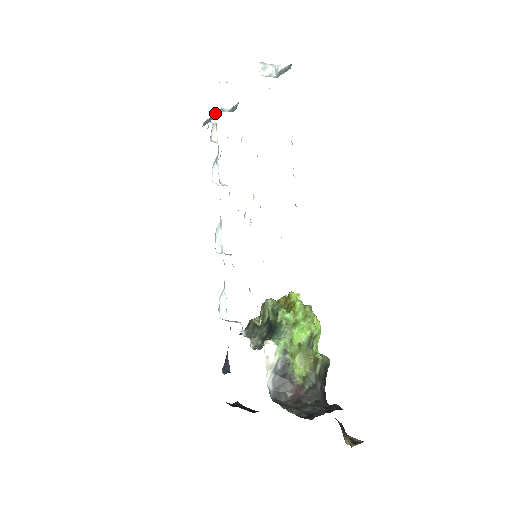
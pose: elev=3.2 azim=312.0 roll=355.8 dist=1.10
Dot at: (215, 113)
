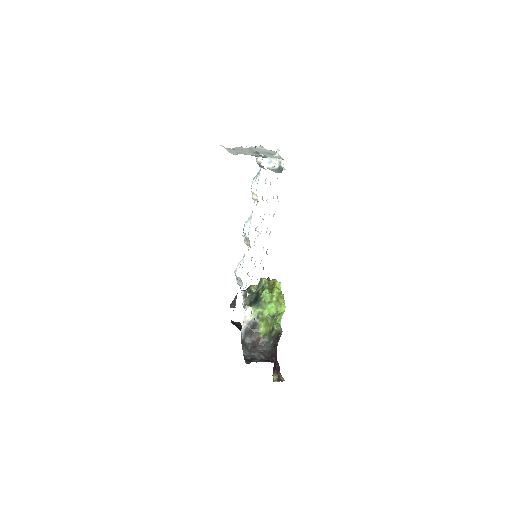
Dot at: occluded
